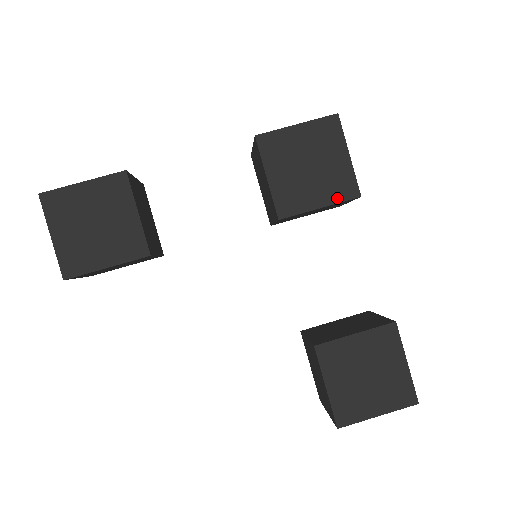
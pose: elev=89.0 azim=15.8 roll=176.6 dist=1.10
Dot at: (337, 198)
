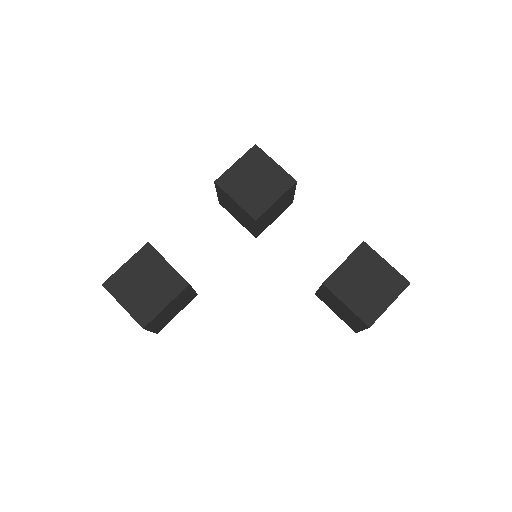
Dot at: (283, 190)
